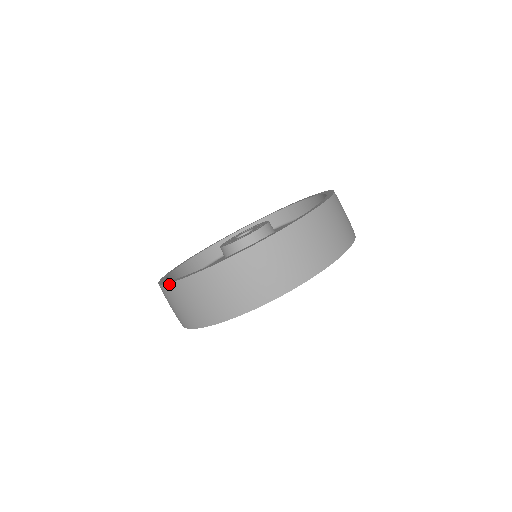
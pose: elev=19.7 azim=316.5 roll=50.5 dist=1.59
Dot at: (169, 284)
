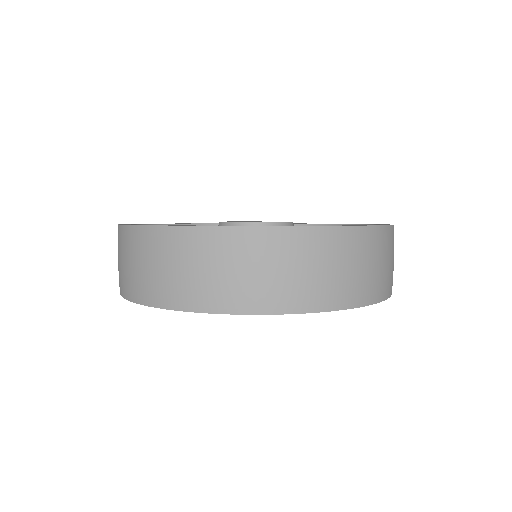
Dot at: (219, 227)
